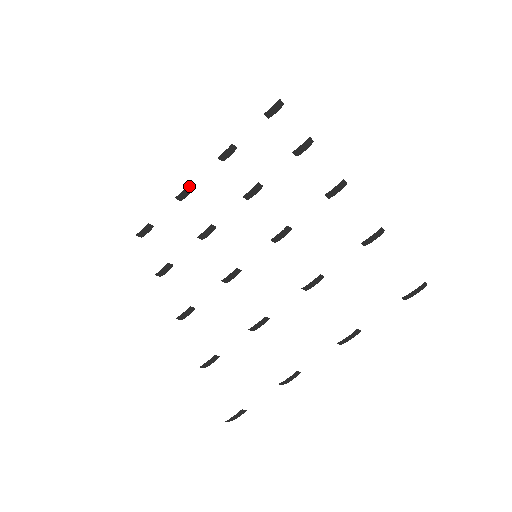
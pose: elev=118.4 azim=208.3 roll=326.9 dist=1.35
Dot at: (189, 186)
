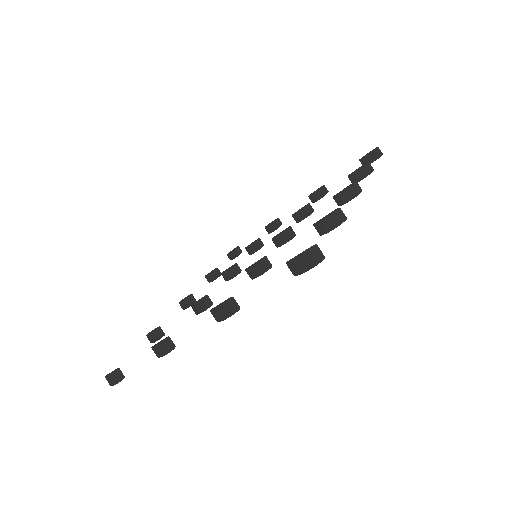
Dot at: (279, 219)
